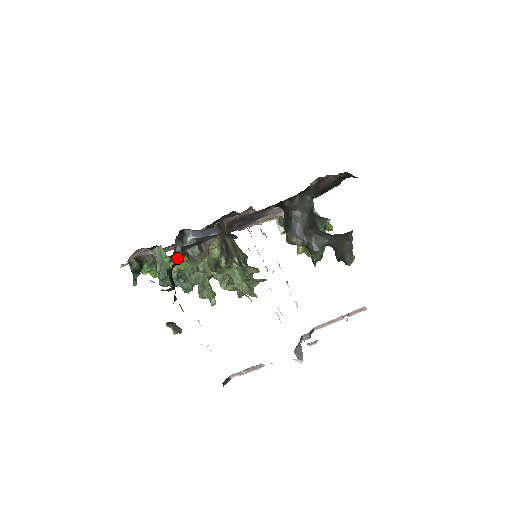
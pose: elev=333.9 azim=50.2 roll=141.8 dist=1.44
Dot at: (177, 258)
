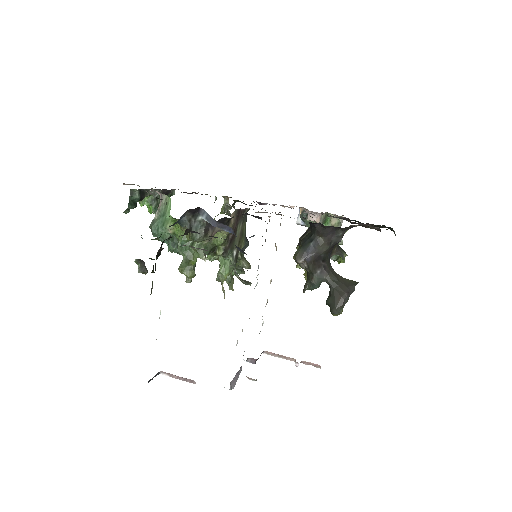
Dot at: occluded
